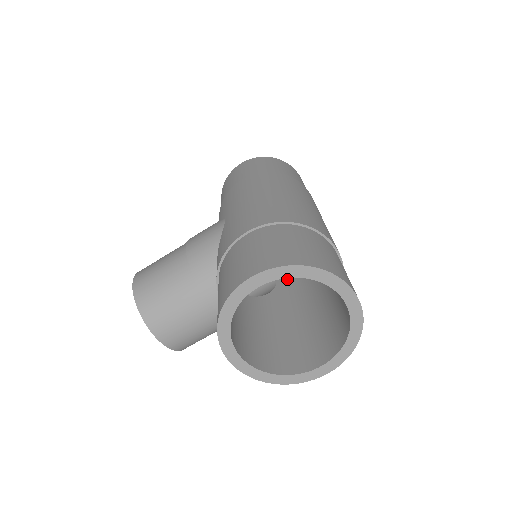
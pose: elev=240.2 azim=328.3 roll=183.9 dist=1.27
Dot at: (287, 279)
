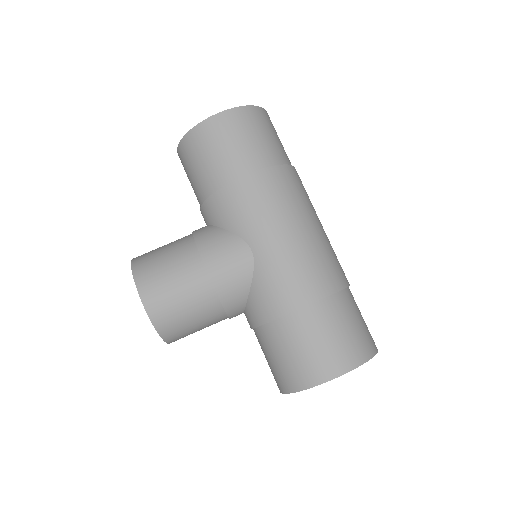
Dot at: occluded
